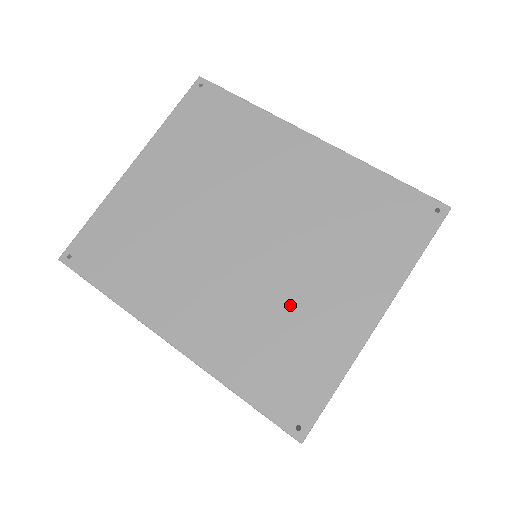
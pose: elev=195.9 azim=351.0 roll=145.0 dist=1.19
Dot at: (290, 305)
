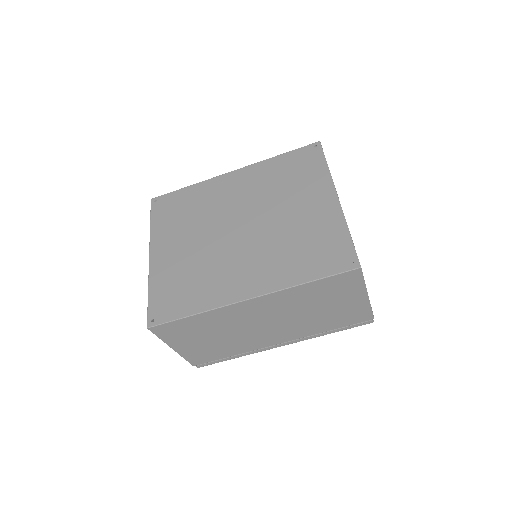
Dot at: (292, 229)
